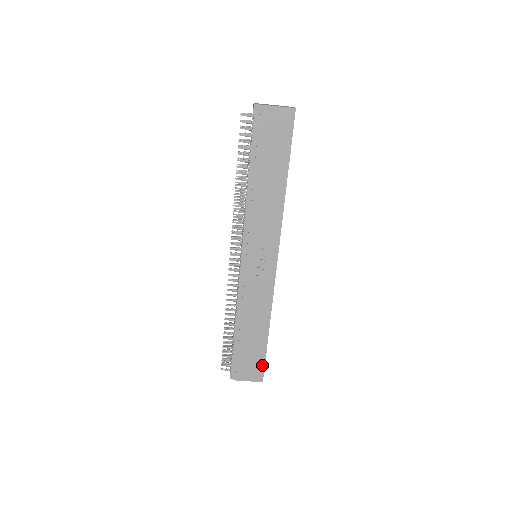
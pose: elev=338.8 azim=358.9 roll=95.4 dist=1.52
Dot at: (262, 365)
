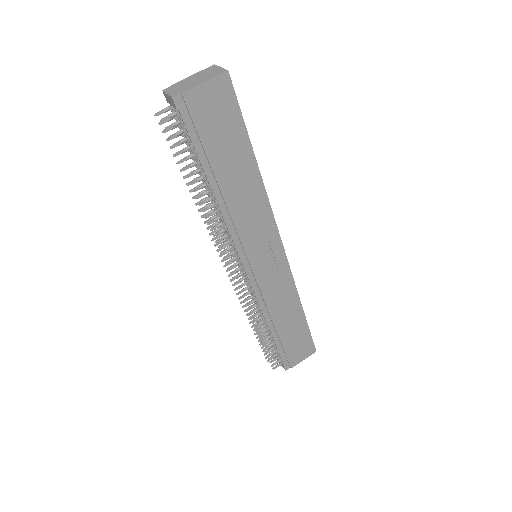
Dot at: (310, 340)
